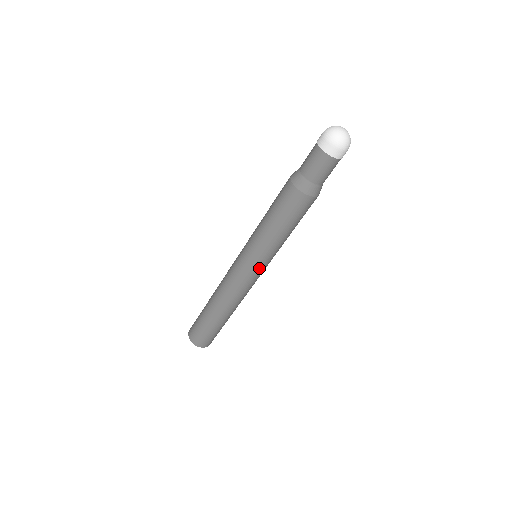
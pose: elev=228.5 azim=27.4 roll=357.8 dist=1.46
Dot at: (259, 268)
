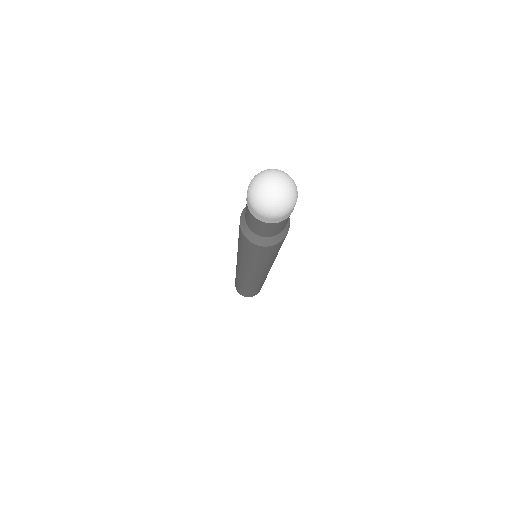
Dot at: (244, 269)
